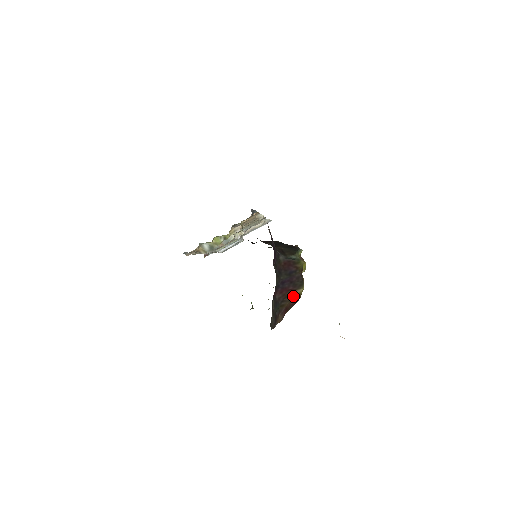
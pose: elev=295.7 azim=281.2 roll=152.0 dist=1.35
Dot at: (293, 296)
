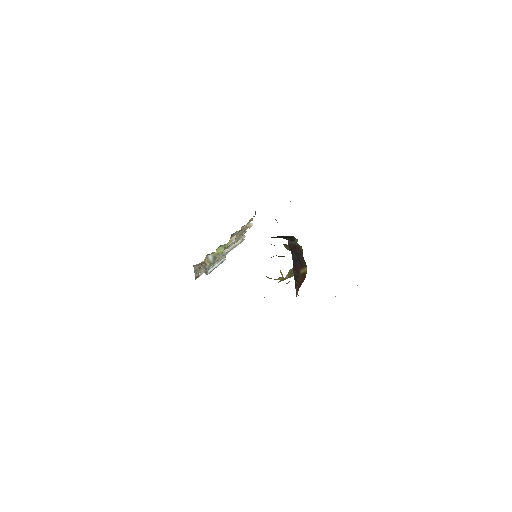
Dot at: (302, 273)
